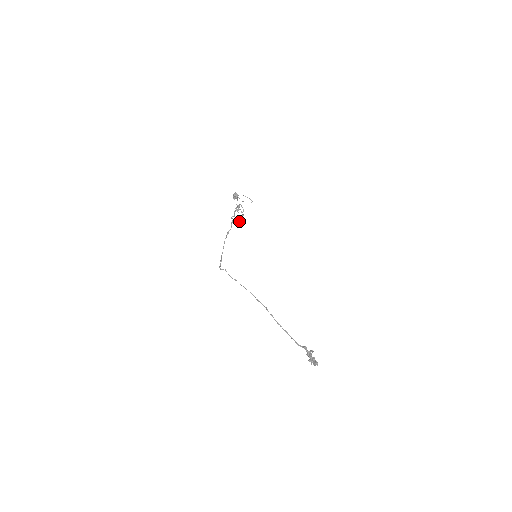
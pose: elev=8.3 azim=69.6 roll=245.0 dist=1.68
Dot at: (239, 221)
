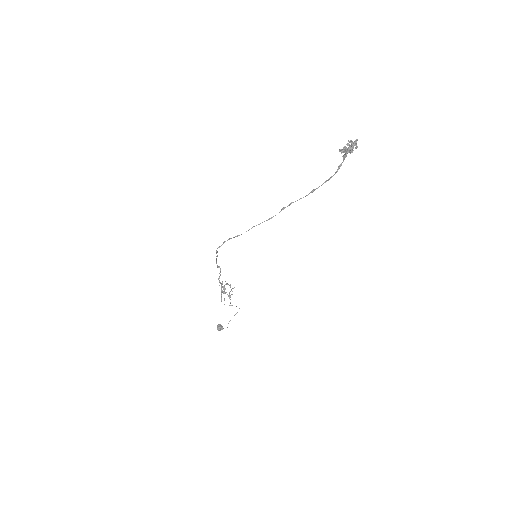
Dot at: (229, 293)
